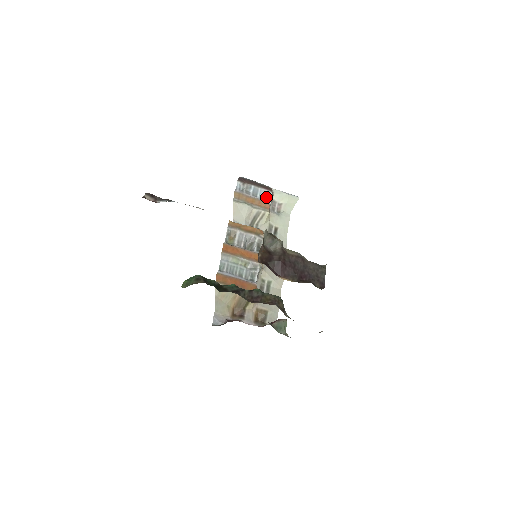
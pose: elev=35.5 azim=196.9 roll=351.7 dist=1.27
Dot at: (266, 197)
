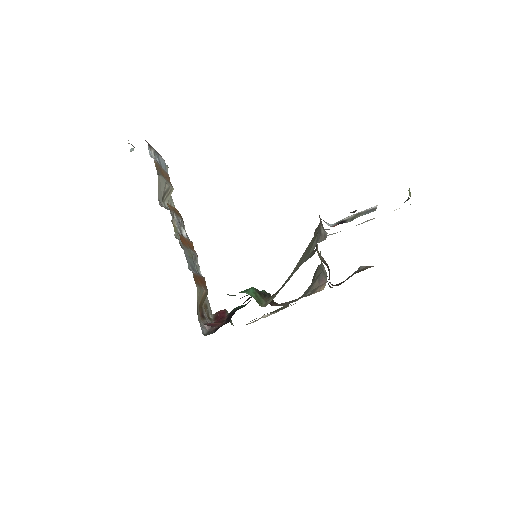
Dot at: (165, 168)
